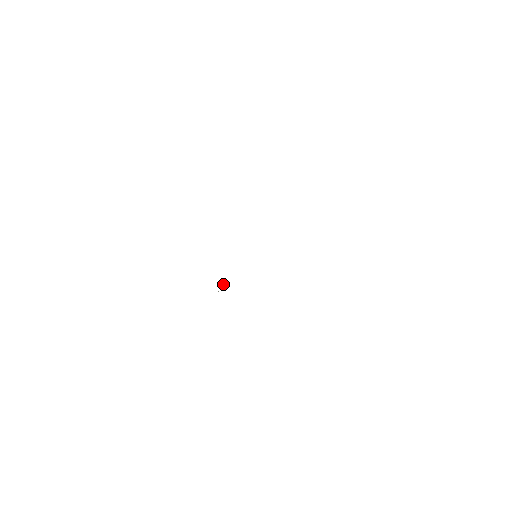
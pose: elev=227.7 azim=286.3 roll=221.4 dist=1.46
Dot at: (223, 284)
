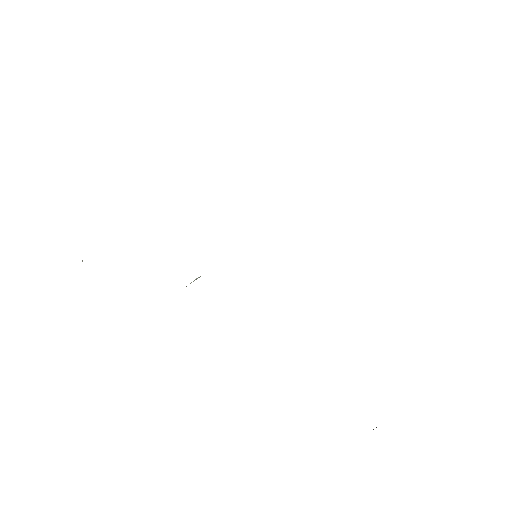
Dot at: (199, 277)
